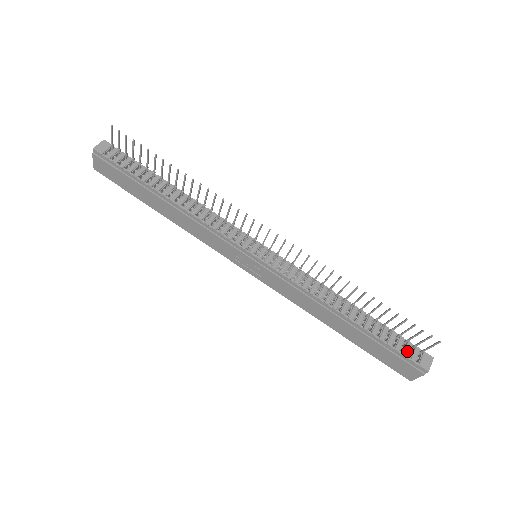
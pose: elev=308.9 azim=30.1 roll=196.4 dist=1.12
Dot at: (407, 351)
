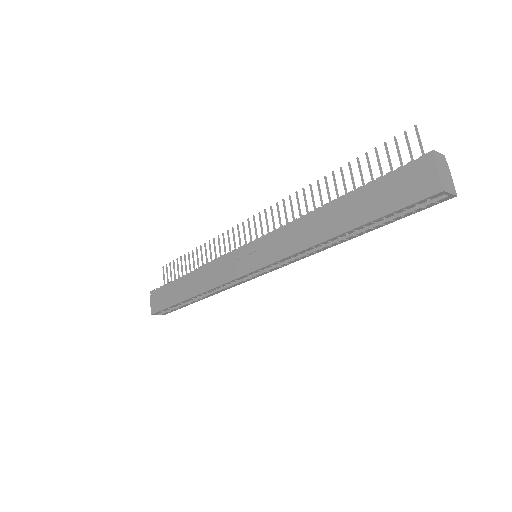
Dot at: (404, 168)
